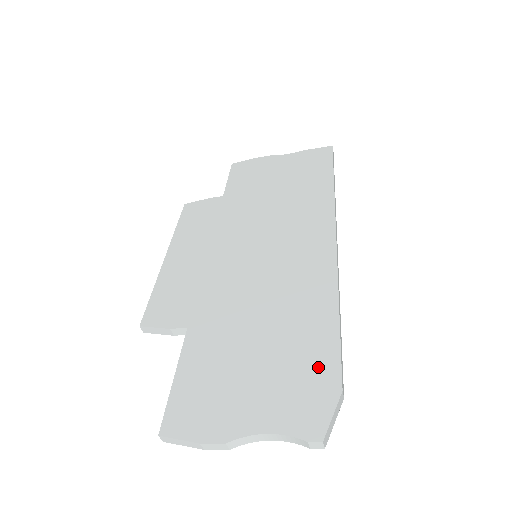
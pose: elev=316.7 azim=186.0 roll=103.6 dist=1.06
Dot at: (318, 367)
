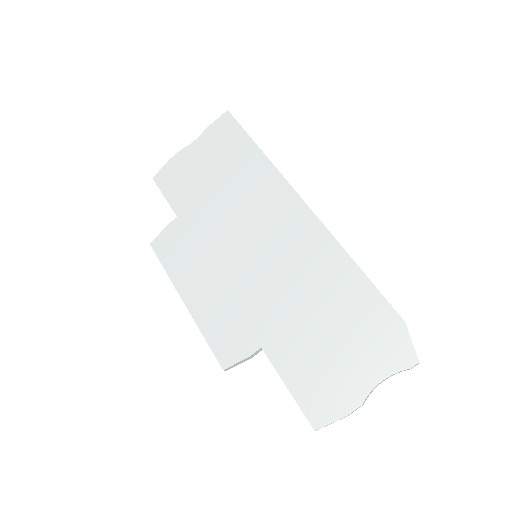
Dot at: (377, 316)
